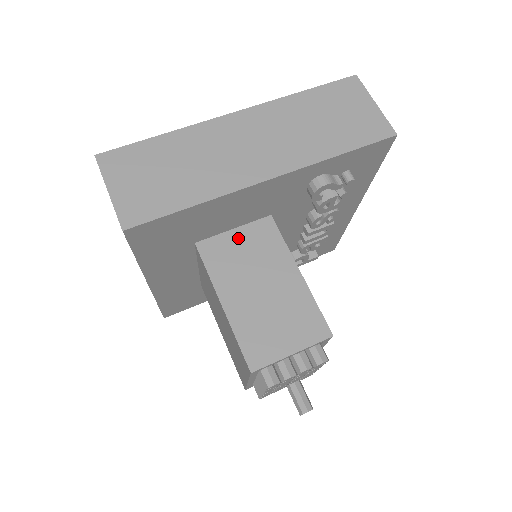
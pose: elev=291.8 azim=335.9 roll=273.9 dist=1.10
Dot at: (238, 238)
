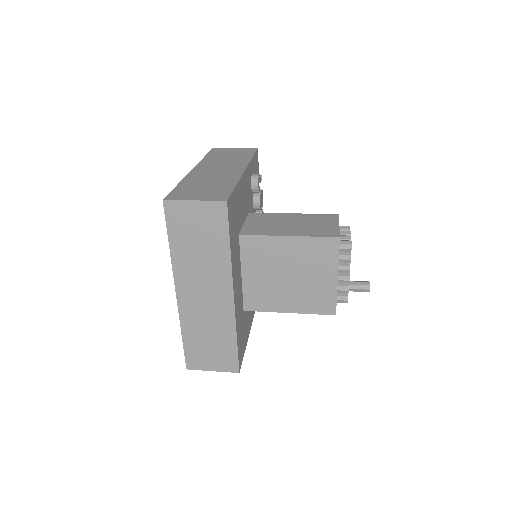
Dot at: (252, 223)
